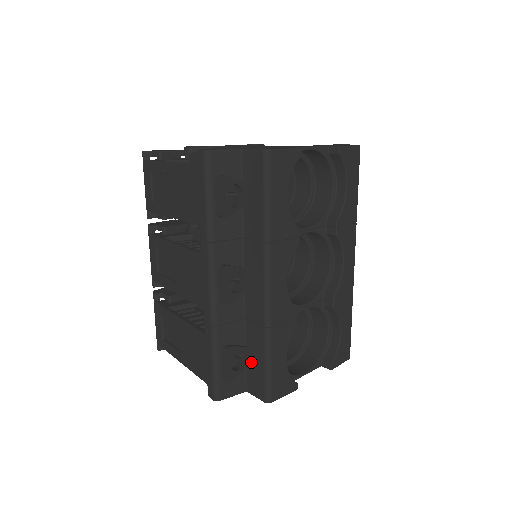
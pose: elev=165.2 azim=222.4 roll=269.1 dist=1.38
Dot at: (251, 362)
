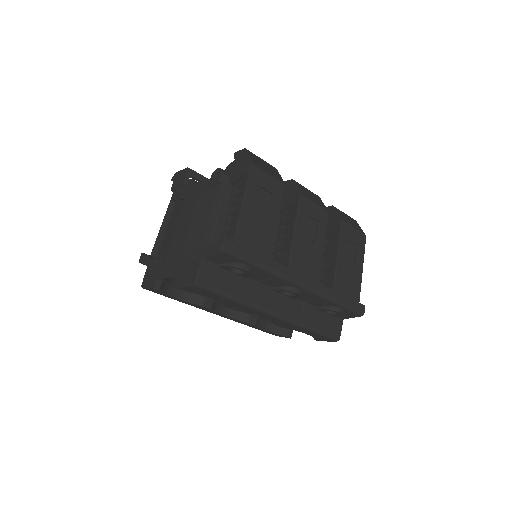
Dot at: occluded
